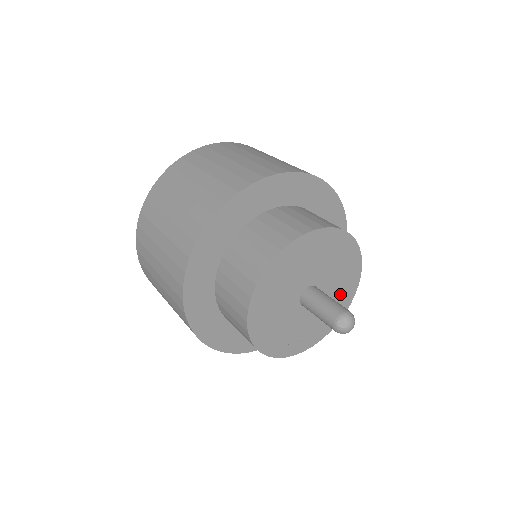
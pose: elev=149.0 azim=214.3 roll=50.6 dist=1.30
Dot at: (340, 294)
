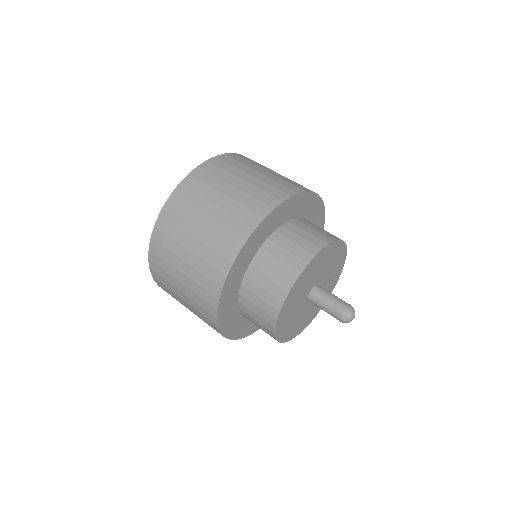
Dot at: (333, 276)
